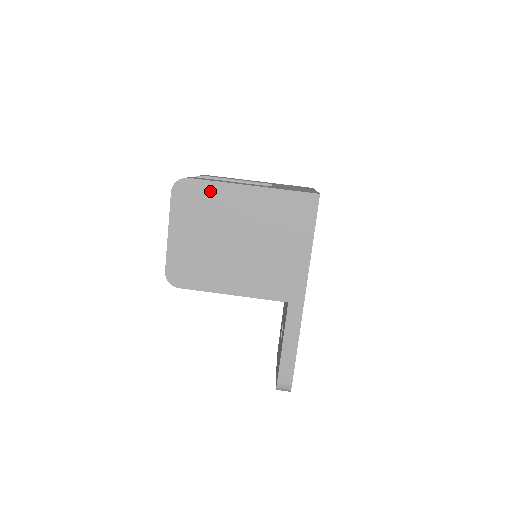
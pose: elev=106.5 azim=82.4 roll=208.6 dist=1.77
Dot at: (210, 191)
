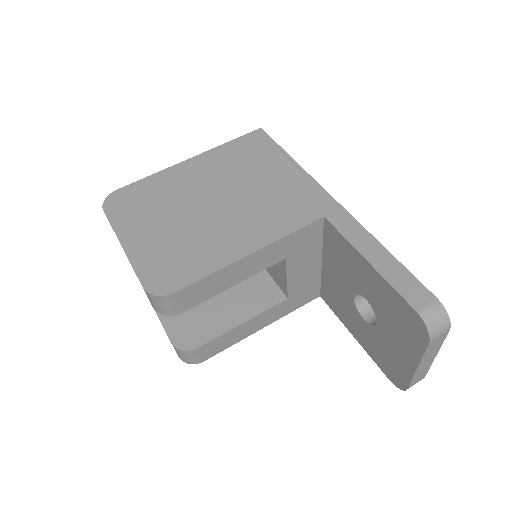
Dot at: (148, 185)
